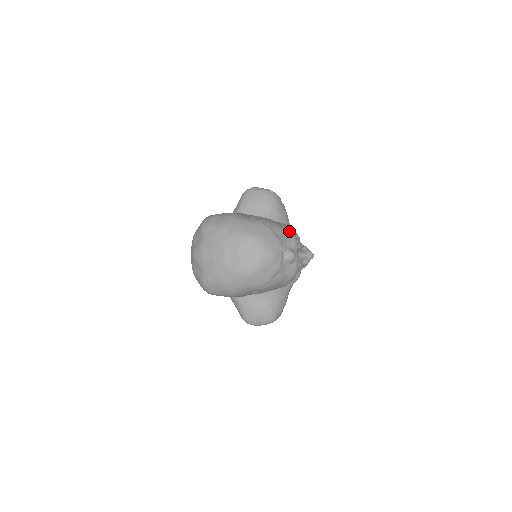
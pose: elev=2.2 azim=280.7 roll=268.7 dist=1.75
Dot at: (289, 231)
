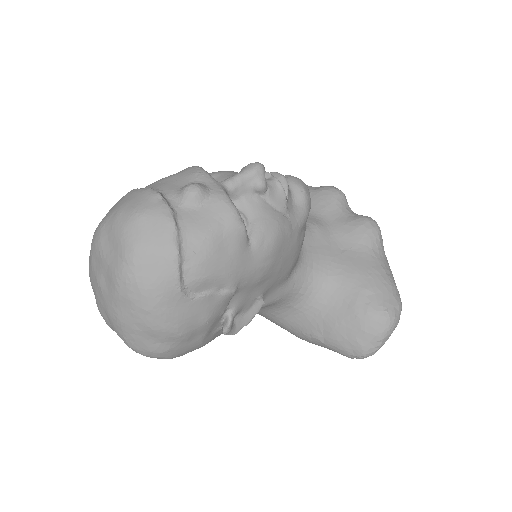
Dot at: (183, 170)
